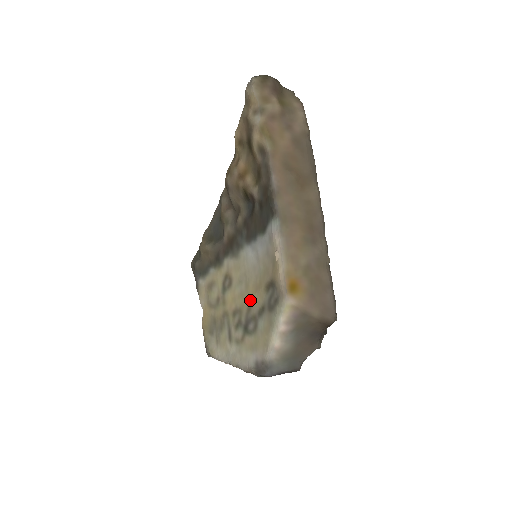
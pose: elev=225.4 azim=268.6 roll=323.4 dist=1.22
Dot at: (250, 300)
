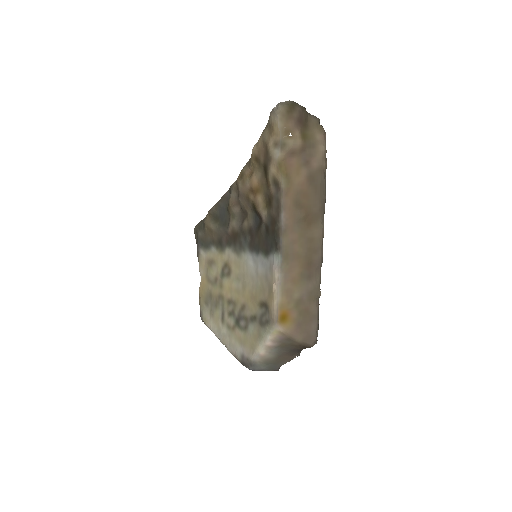
Dot at: (245, 302)
